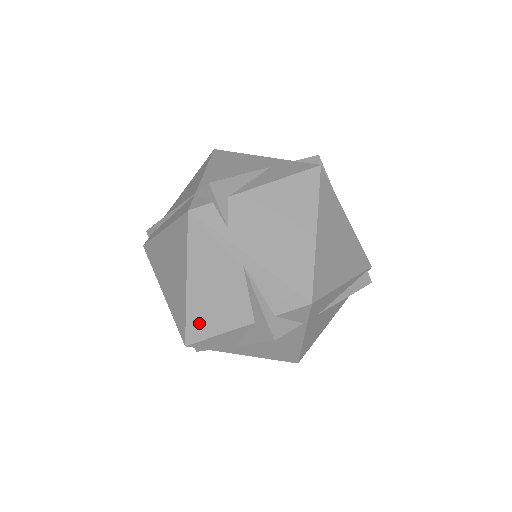
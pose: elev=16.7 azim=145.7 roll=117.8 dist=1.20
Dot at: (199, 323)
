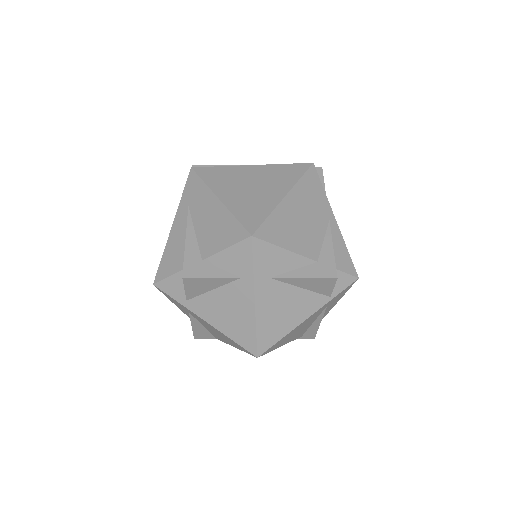
Dot at: (276, 229)
